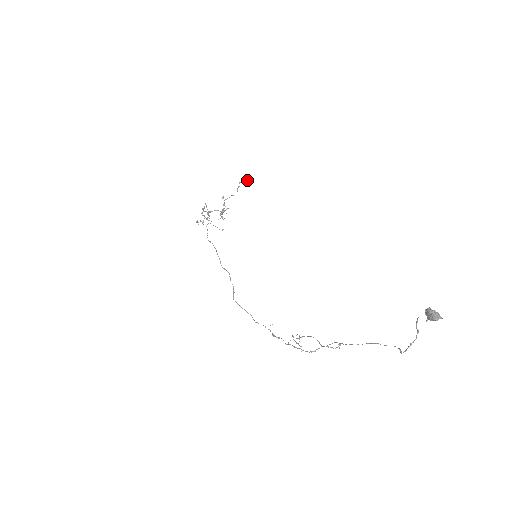
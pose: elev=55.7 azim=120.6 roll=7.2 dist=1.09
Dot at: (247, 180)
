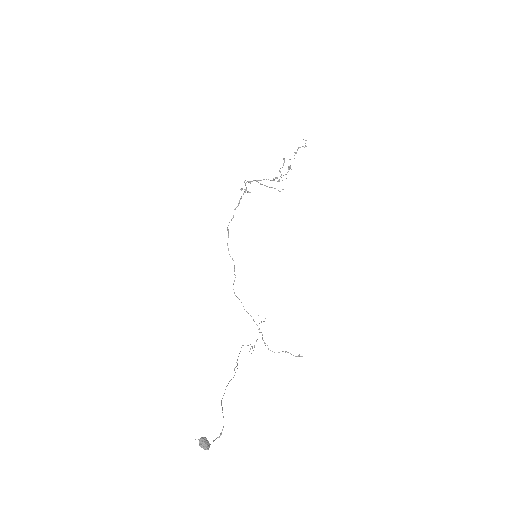
Dot at: occluded
